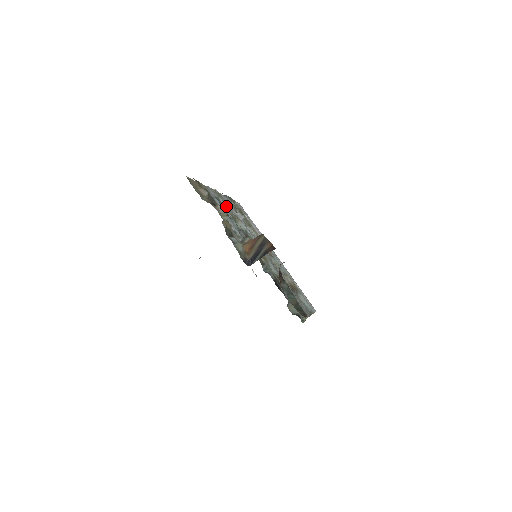
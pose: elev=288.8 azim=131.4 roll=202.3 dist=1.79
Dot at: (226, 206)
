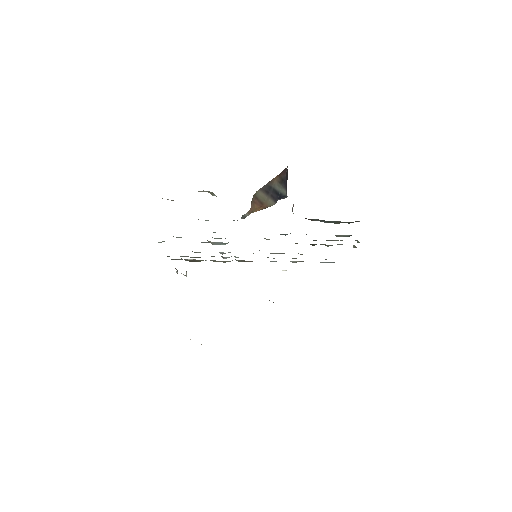
Dot at: occluded
